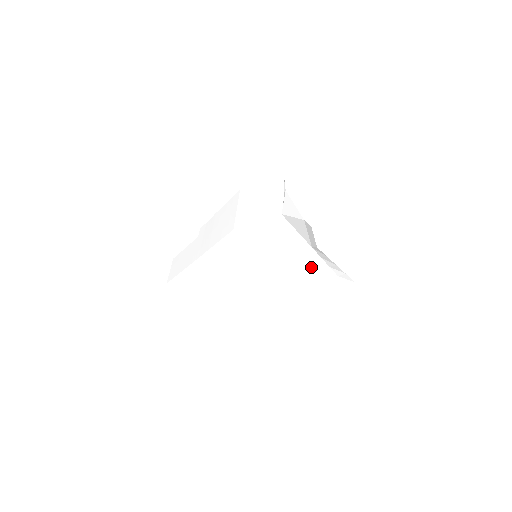
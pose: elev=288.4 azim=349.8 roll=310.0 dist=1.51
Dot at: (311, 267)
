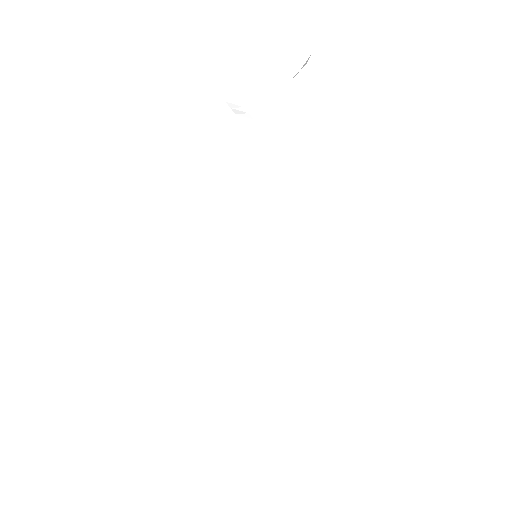
Dot at: (328, 139)
